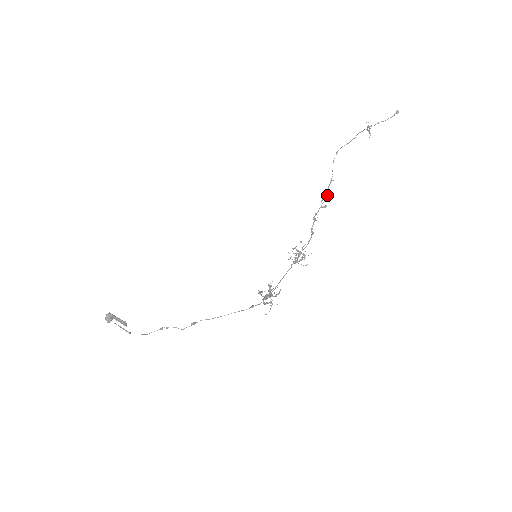
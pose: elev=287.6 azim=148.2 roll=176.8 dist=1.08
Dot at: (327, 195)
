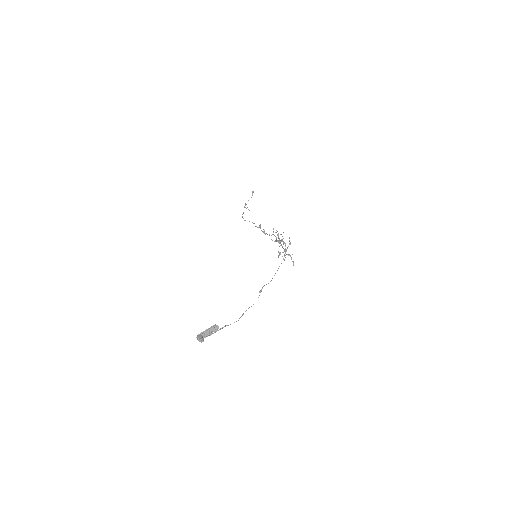
Dot at: (259, 225)
